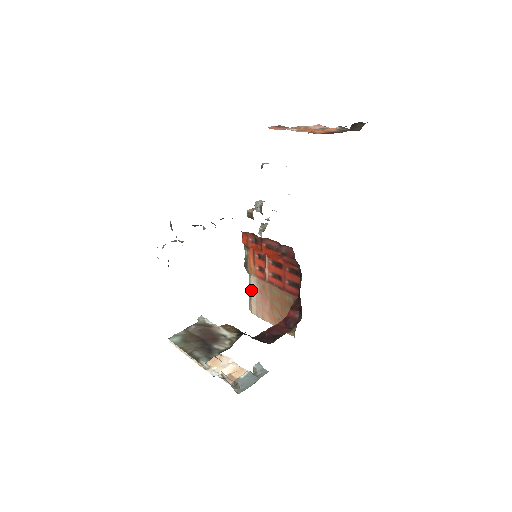
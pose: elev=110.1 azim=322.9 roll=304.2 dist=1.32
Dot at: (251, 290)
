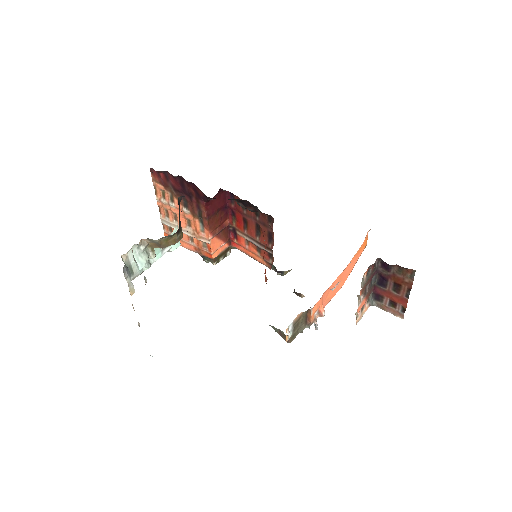
Dot at: occluded
